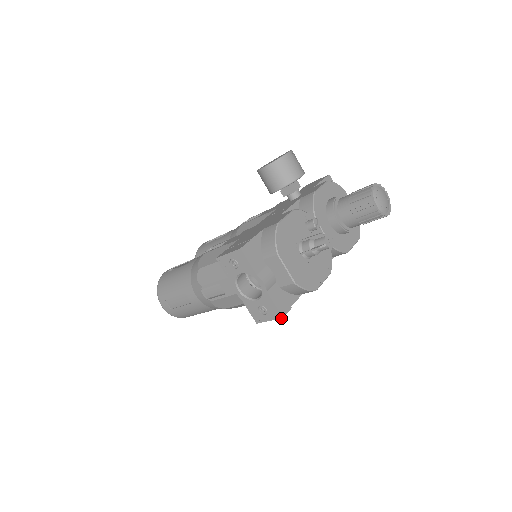
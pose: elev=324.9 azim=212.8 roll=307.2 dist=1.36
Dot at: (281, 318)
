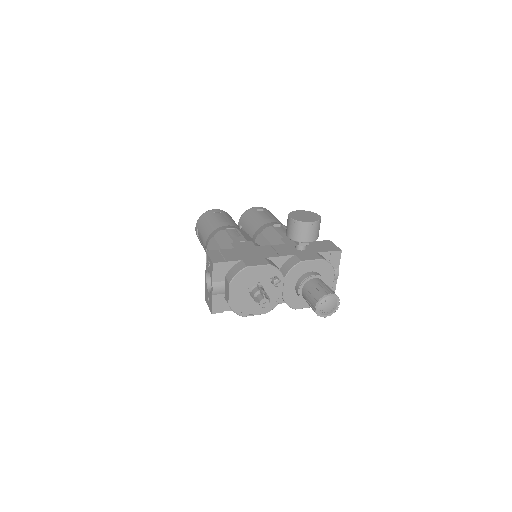
Dot at: (211, 313)
